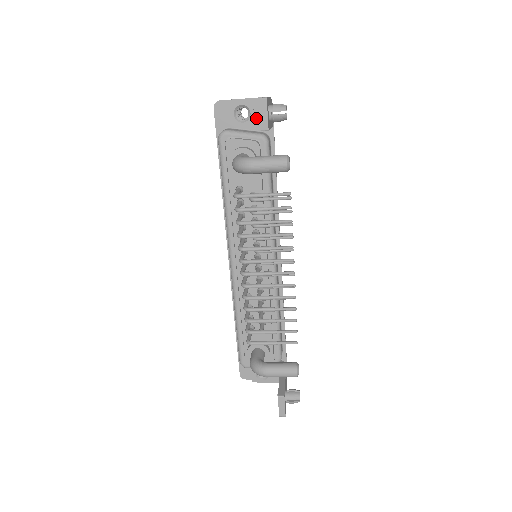
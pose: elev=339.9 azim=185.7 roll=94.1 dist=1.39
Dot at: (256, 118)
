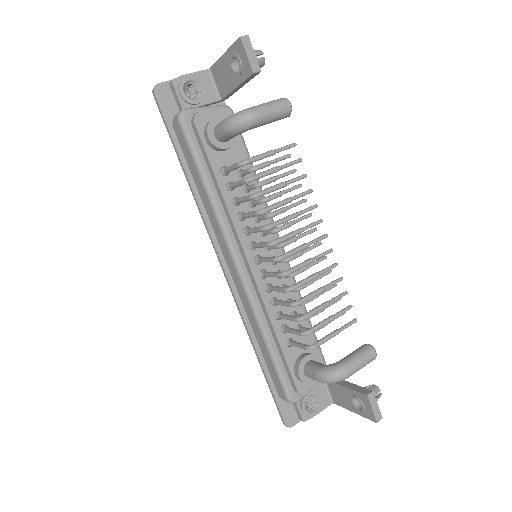
Dot at: (208, 93)
